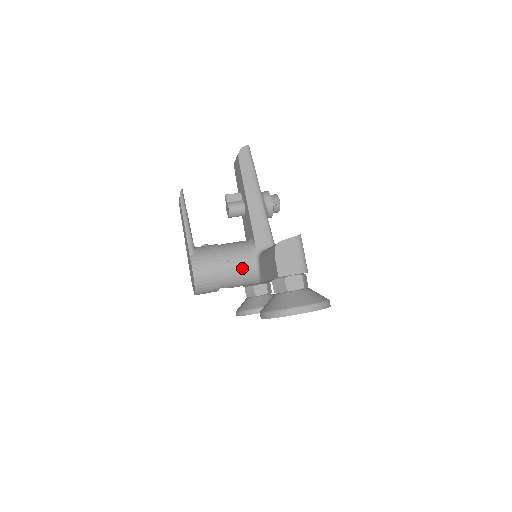
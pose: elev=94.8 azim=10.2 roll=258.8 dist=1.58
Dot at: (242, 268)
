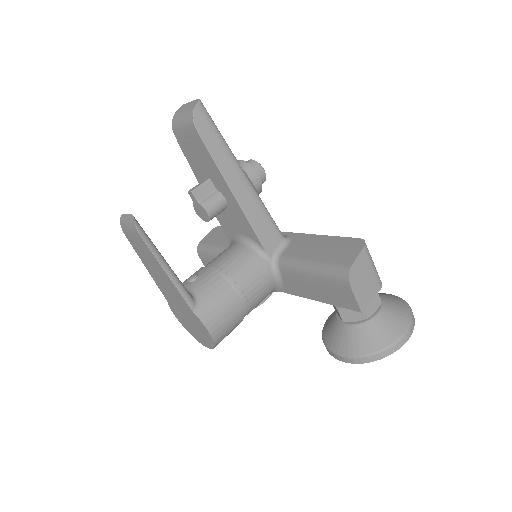
Dot at: (261, 290)
